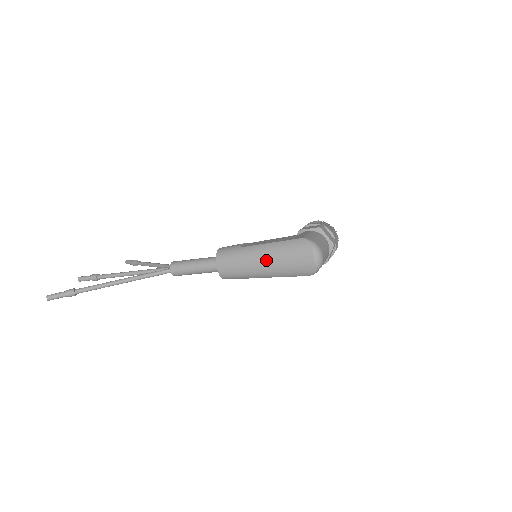
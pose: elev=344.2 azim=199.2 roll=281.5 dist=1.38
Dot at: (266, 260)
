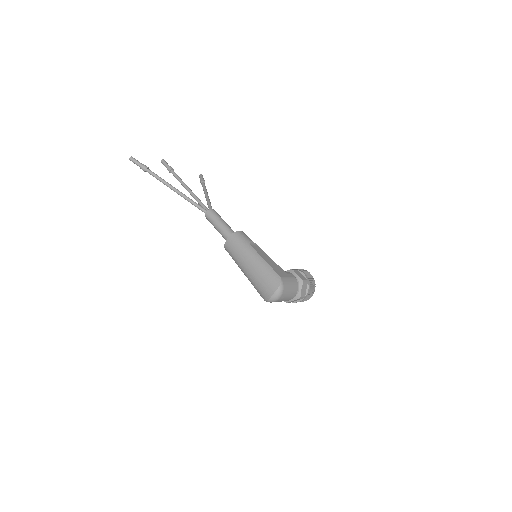
Dot at: (252, 266)
